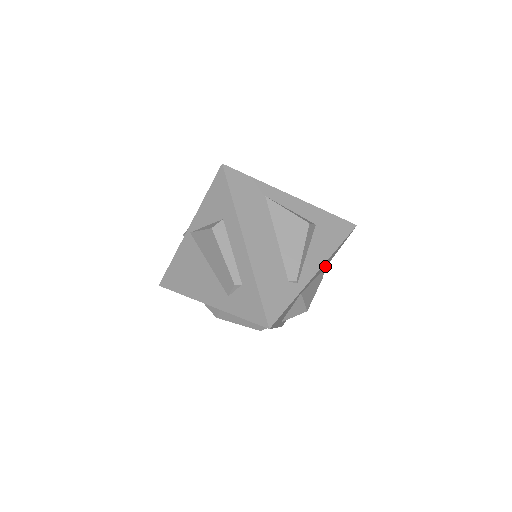
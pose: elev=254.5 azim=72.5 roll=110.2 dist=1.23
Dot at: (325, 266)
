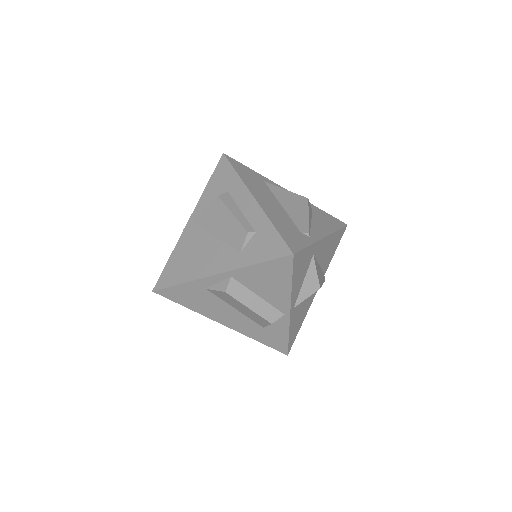
Dot at: (326, 263)
